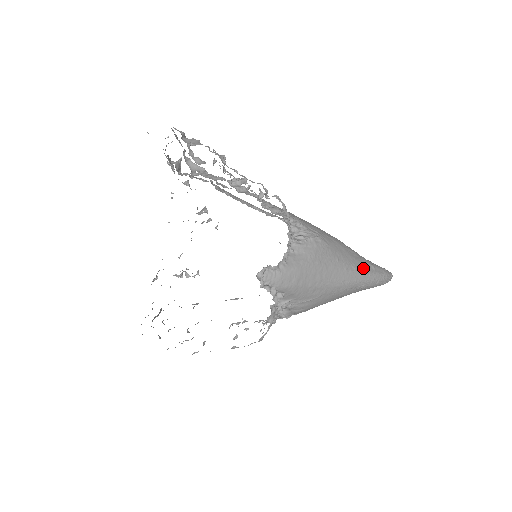
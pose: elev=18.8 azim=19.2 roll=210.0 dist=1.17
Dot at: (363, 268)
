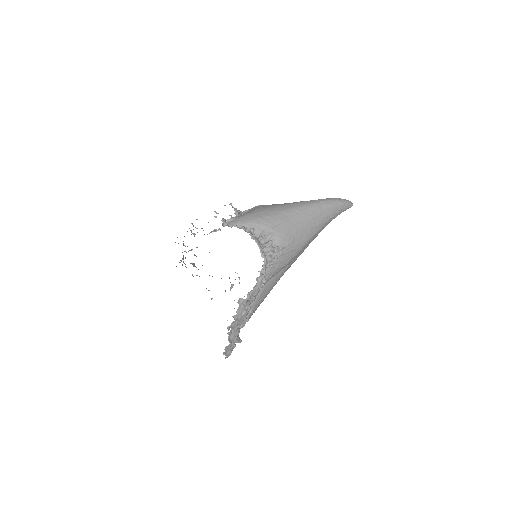
Dot at: occluded
